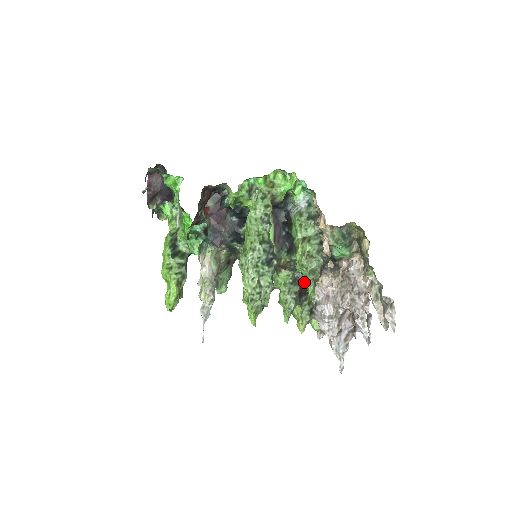
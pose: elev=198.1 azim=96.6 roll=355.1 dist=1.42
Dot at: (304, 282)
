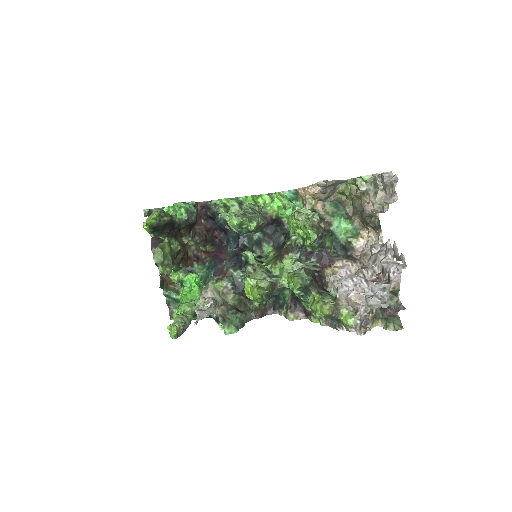
Dot at: (300, 224)
